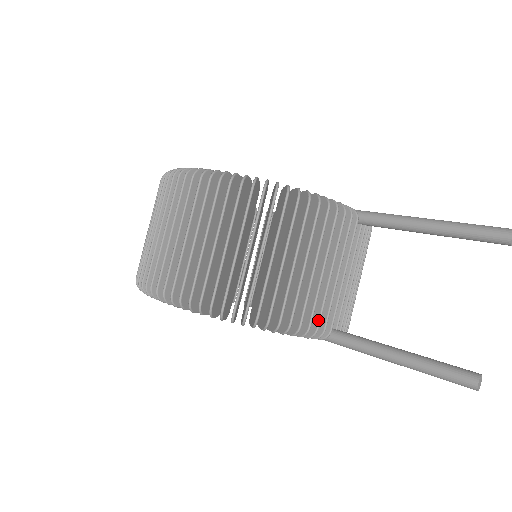
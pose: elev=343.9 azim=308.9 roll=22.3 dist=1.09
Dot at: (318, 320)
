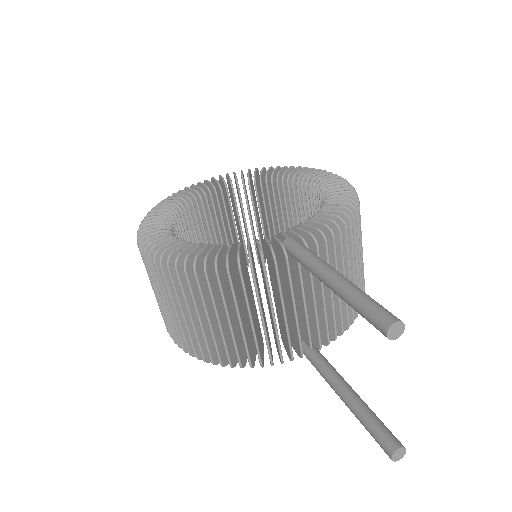
Dot at: (279, 354)
